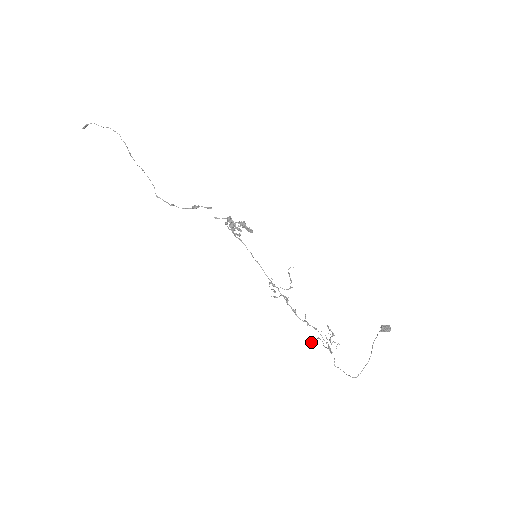
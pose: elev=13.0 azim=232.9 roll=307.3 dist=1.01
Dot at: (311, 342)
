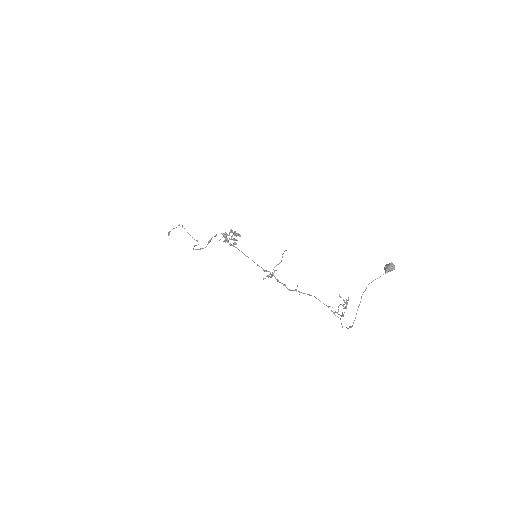
Dot at: occluded
